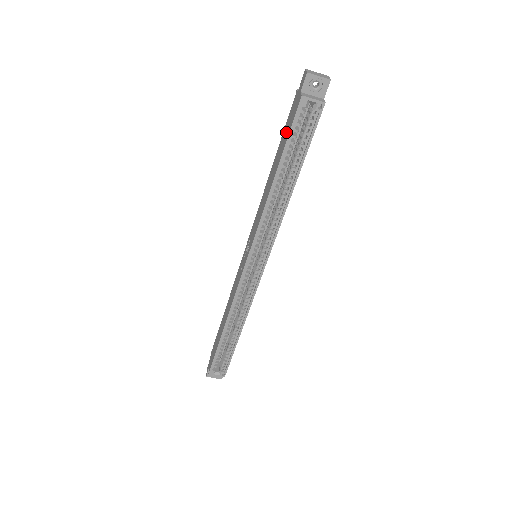
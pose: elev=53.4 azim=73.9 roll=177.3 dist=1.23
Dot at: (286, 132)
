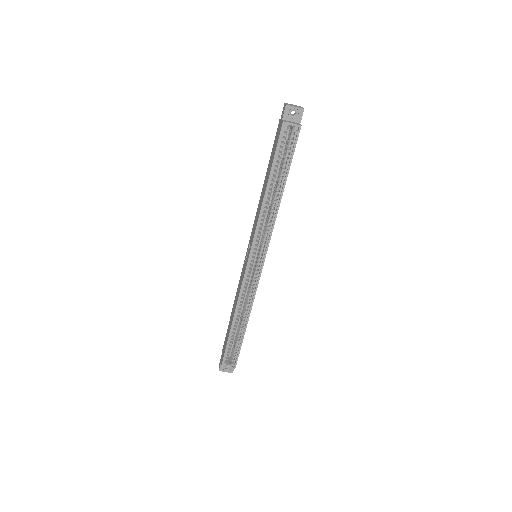
Dot at: (273, 151)
